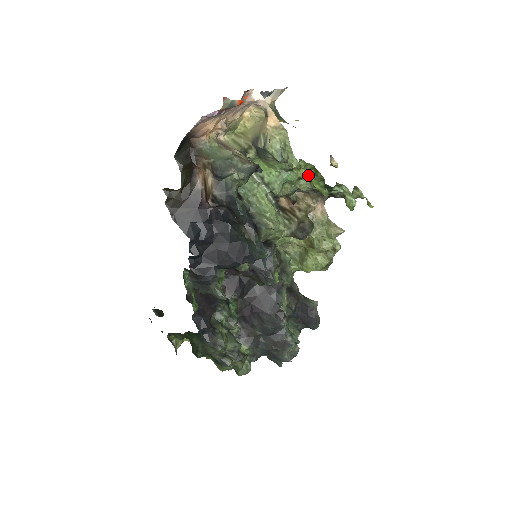
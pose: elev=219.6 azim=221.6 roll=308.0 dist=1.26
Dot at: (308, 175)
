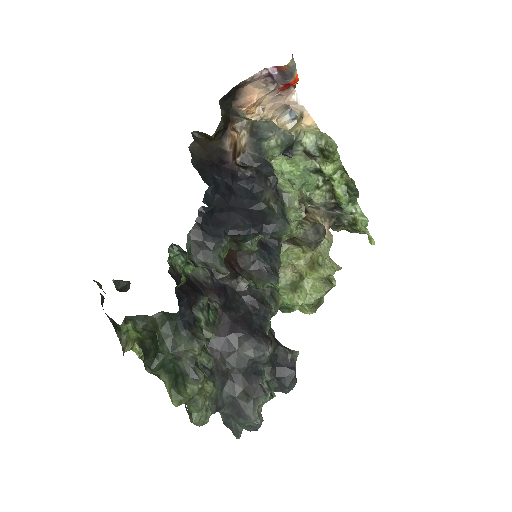
Dot at: (332, 176)
